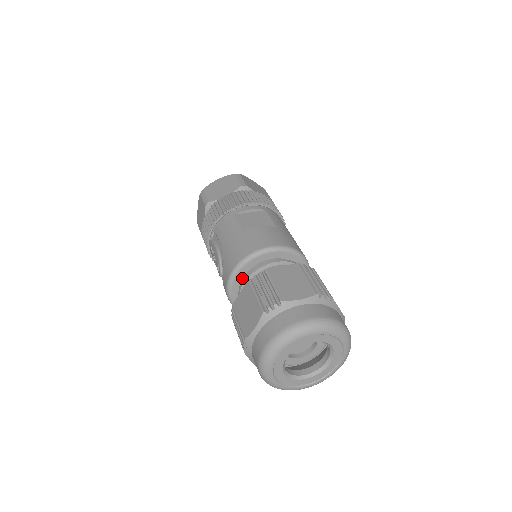
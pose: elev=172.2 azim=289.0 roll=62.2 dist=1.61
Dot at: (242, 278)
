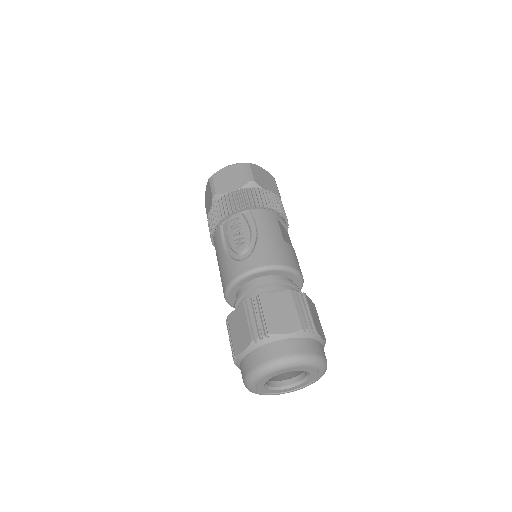
Dot at: (266, 275)
